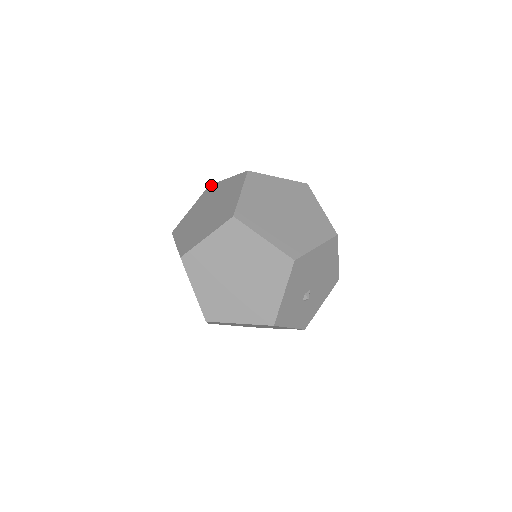
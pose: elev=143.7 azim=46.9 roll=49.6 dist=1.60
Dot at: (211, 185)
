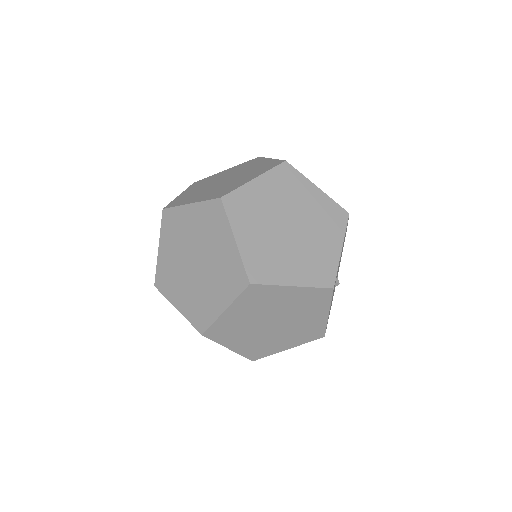
Dot at: (199, 180)
